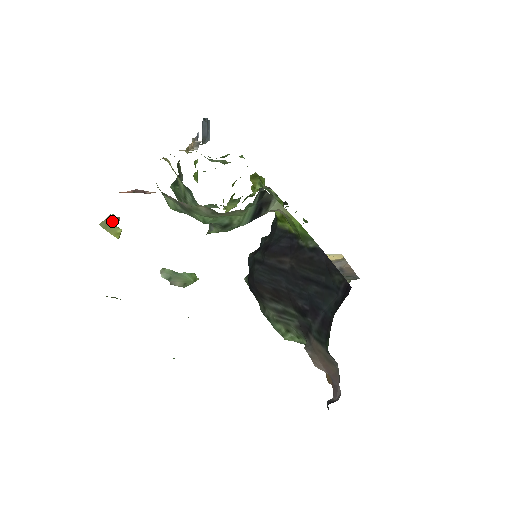
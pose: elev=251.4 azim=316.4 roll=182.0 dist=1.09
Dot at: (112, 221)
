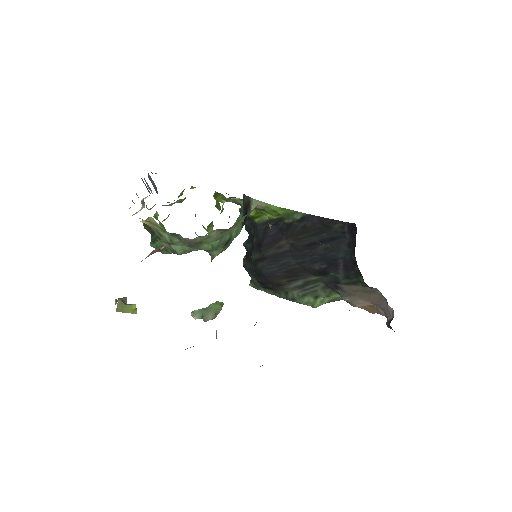
Dot at: (123, 302)
